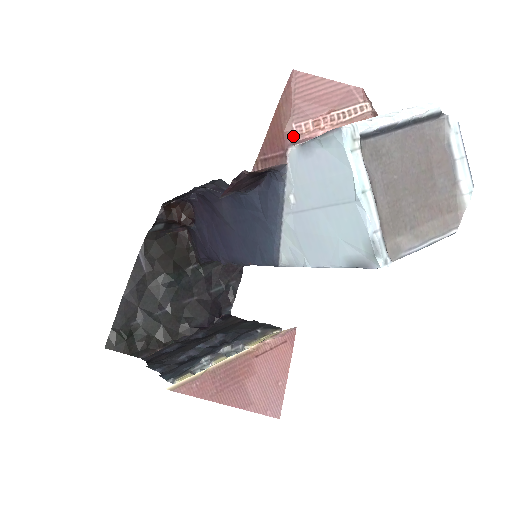
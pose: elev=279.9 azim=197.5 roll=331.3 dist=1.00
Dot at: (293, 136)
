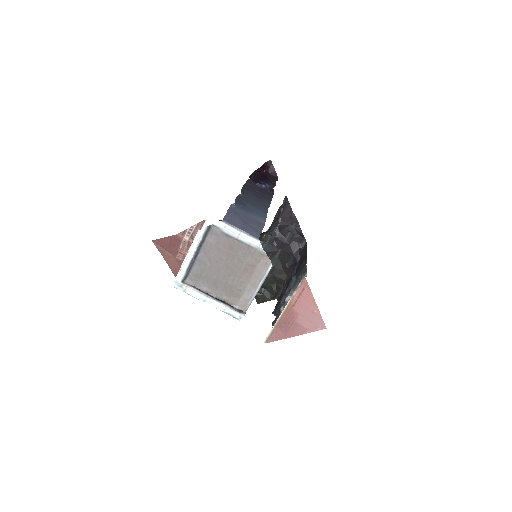
Dot at: (181, 260)
